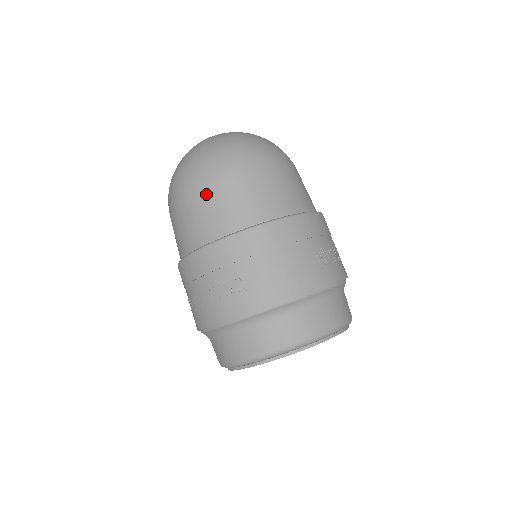
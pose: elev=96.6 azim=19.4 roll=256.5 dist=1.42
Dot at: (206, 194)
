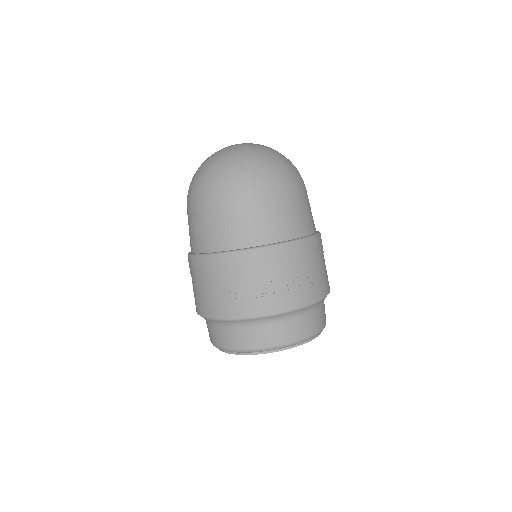
Dot at: (287, 198)
